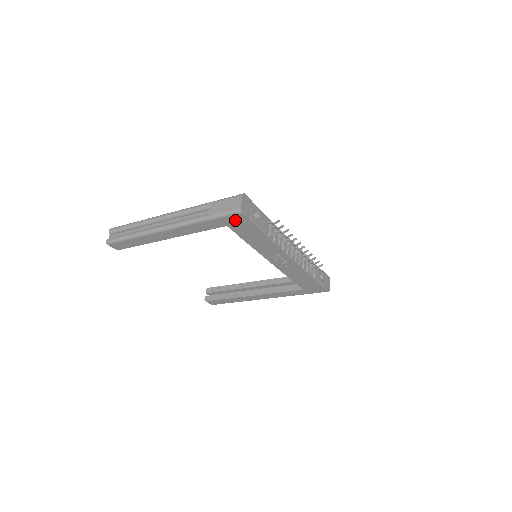
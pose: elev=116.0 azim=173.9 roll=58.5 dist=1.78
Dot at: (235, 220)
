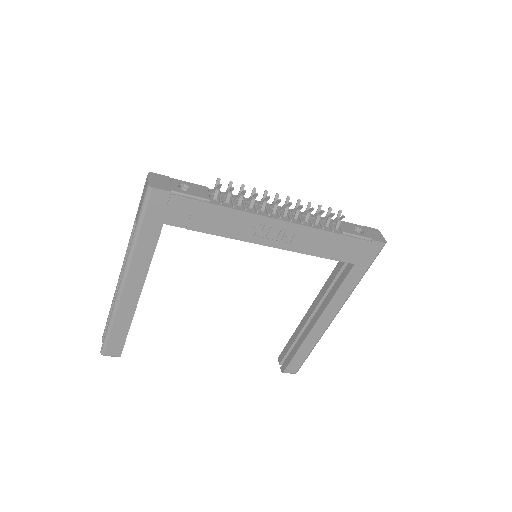
Dot at: (160, 207)
